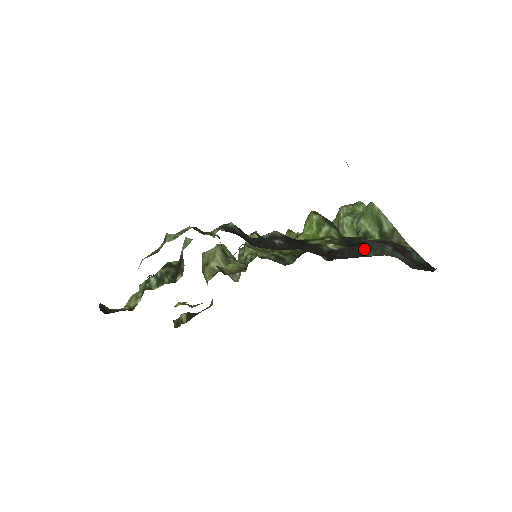
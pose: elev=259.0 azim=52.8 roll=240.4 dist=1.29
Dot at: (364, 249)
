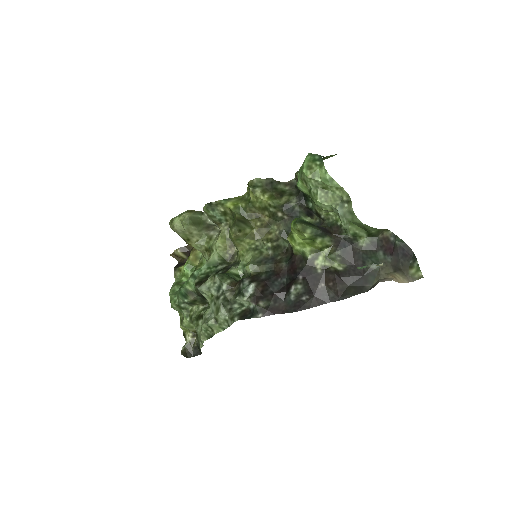
Dot at: (363, 263)
